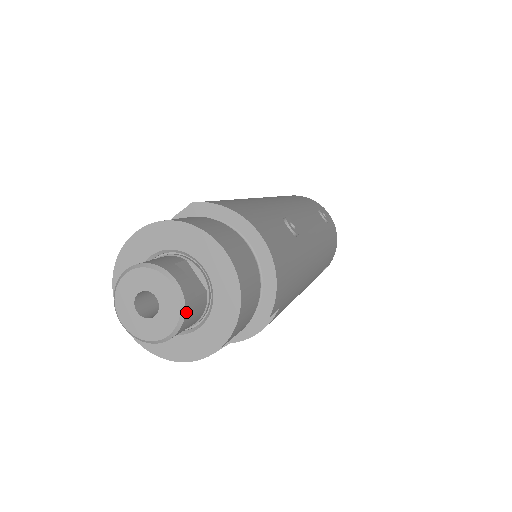
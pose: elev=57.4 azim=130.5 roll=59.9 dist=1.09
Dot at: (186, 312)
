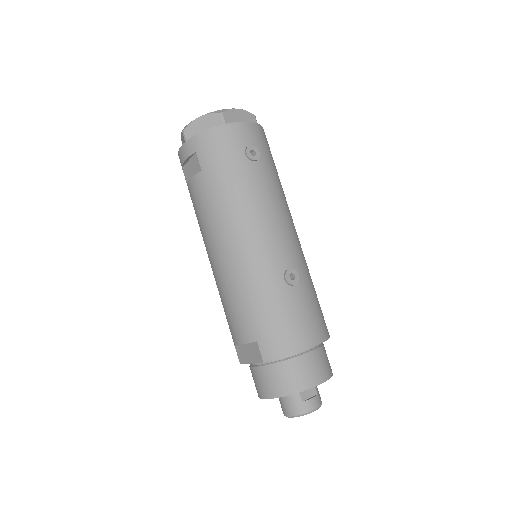
Dot at: occluded
